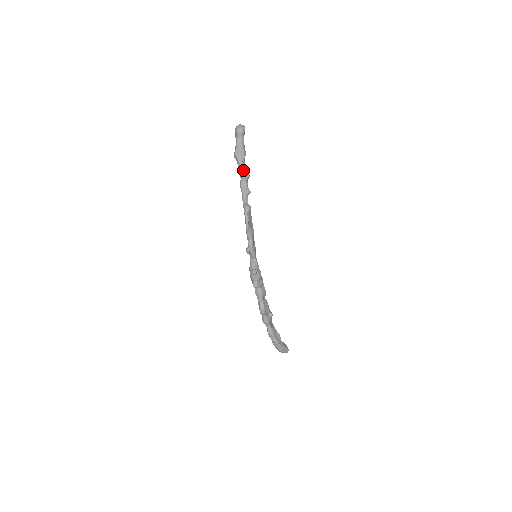
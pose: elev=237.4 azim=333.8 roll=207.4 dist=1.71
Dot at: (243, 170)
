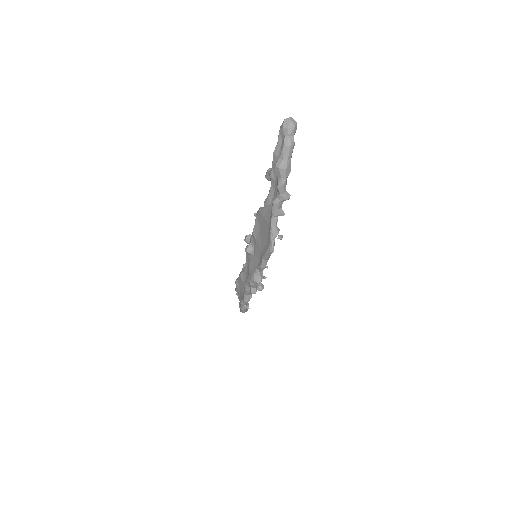
Dot at: (284, 191)
